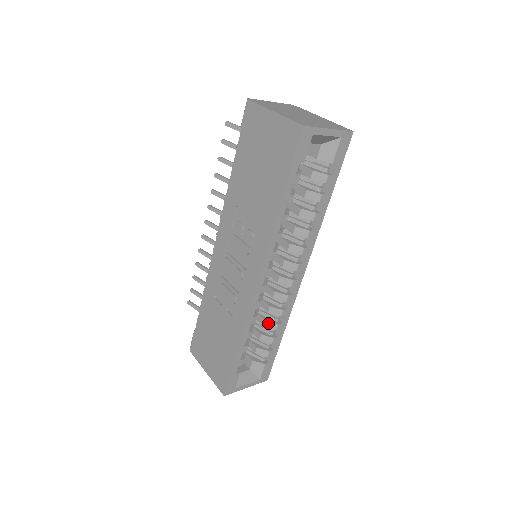
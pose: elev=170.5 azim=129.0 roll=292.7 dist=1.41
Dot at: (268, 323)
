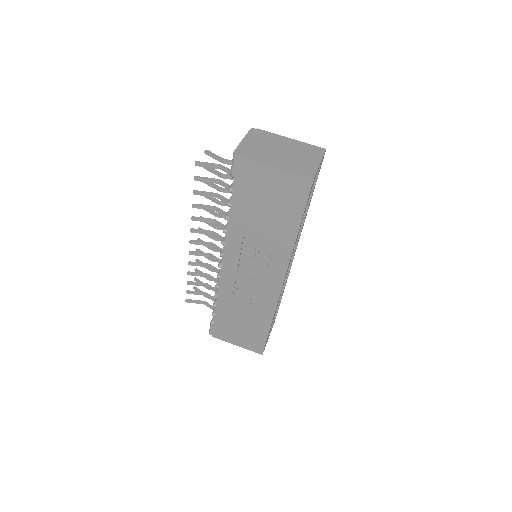
Dot at: occluded
